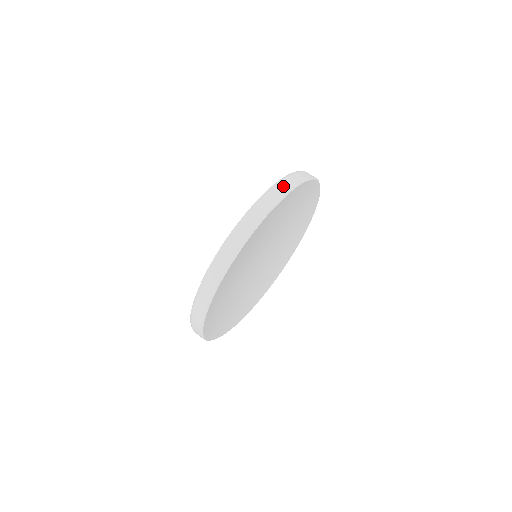
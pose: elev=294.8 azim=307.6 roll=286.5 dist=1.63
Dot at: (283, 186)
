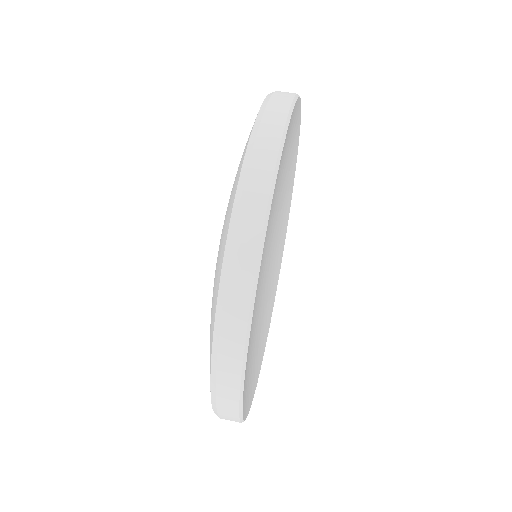
Dot at: occluded
